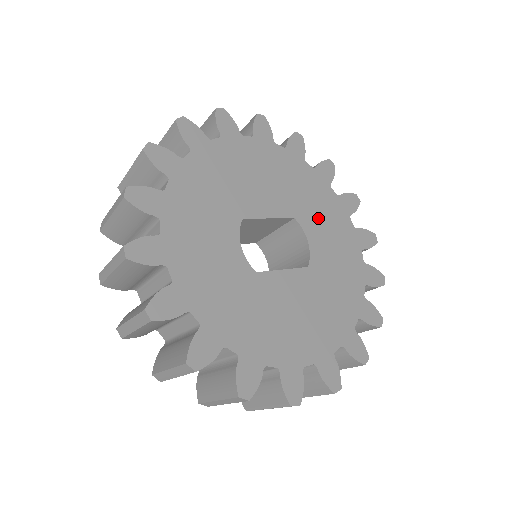
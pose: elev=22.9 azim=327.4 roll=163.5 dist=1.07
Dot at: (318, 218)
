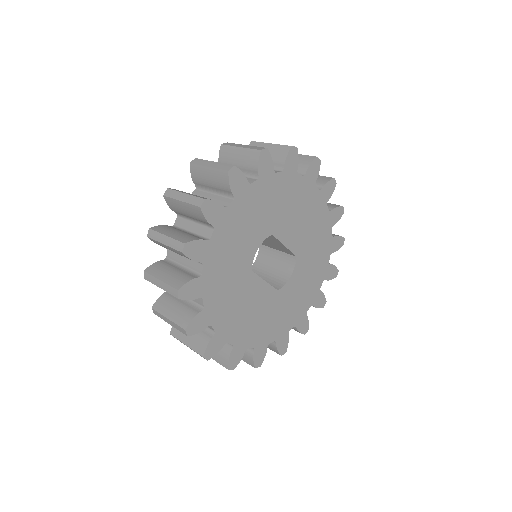
Dot at: (308, 267)
